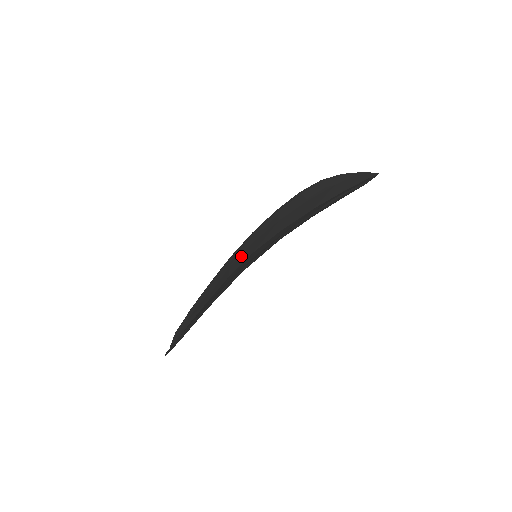
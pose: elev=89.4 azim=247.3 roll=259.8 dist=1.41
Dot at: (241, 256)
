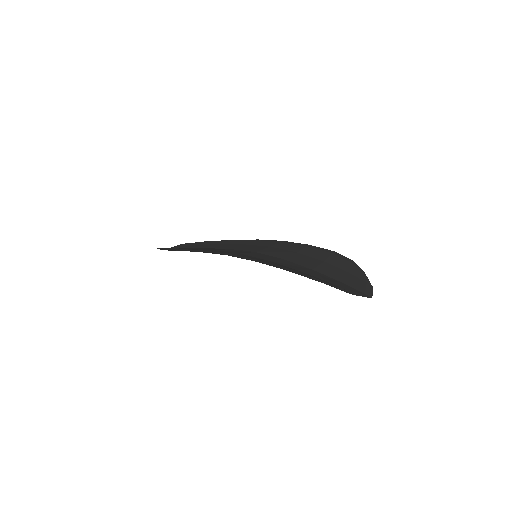
Dot at: (255, 246)
